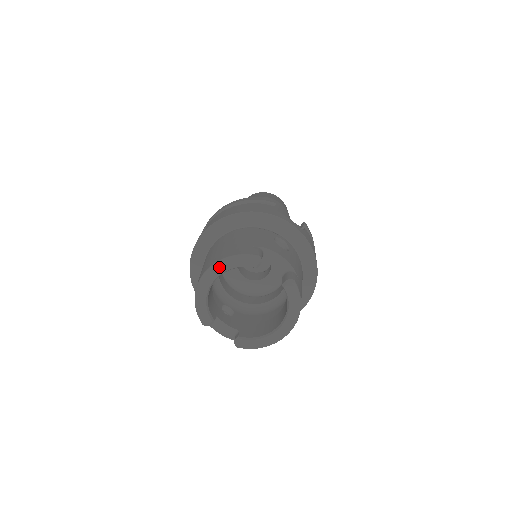
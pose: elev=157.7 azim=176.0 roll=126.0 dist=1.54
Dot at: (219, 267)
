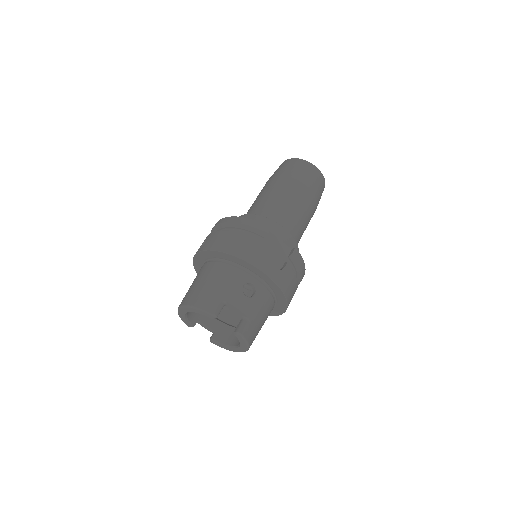
Dot at: (188, 309)
